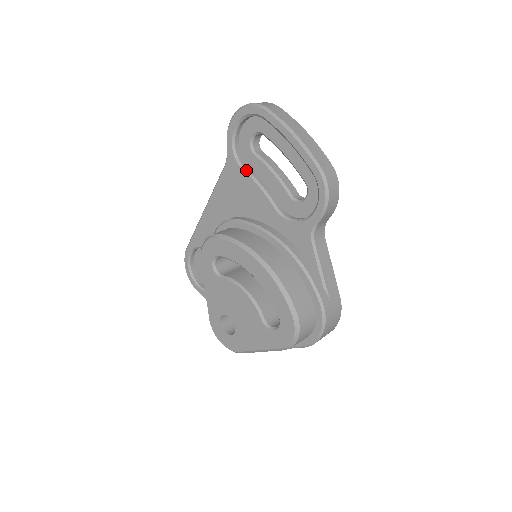
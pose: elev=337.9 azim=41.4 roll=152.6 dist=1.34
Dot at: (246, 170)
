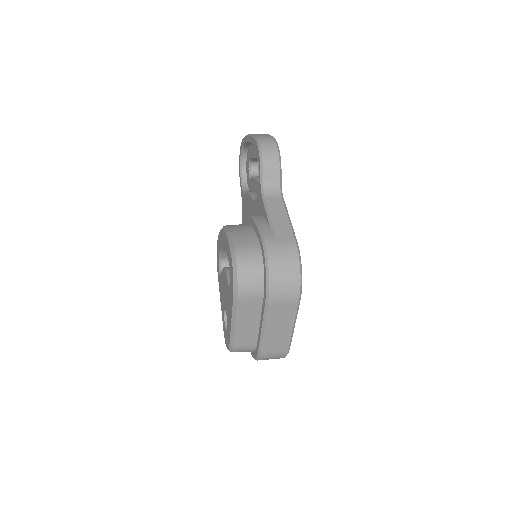
Dot at: (246, 192)
